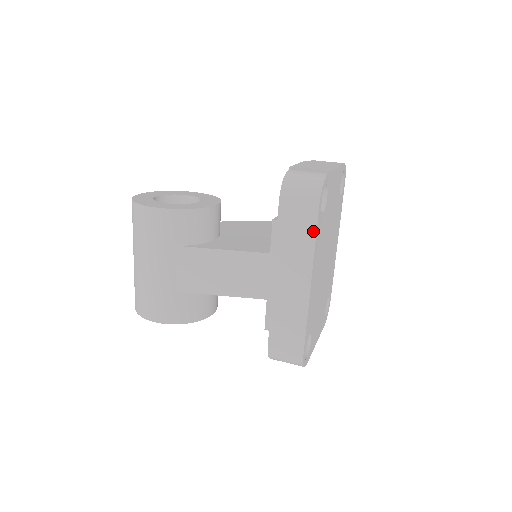
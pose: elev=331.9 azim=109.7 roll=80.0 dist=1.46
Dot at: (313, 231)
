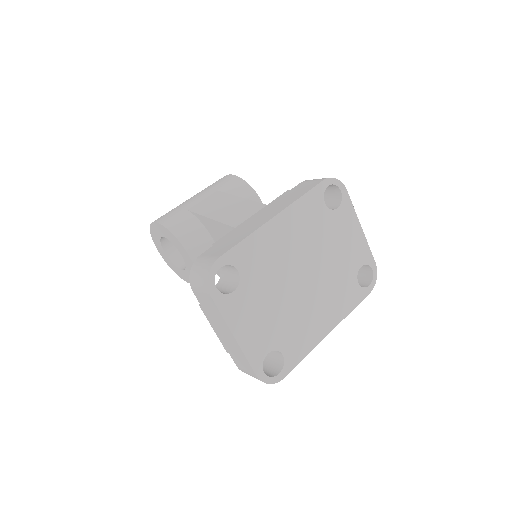
Dot at: (307, 191)
